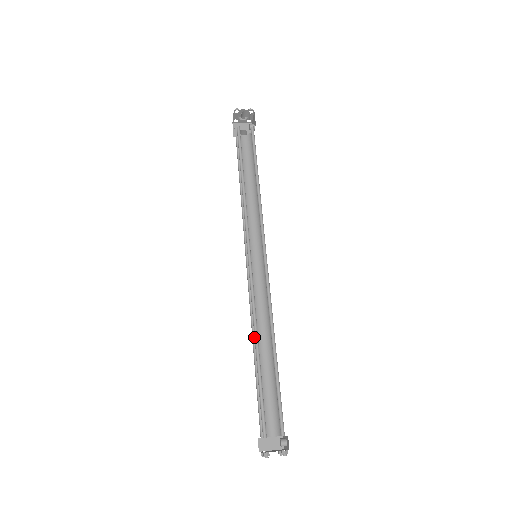
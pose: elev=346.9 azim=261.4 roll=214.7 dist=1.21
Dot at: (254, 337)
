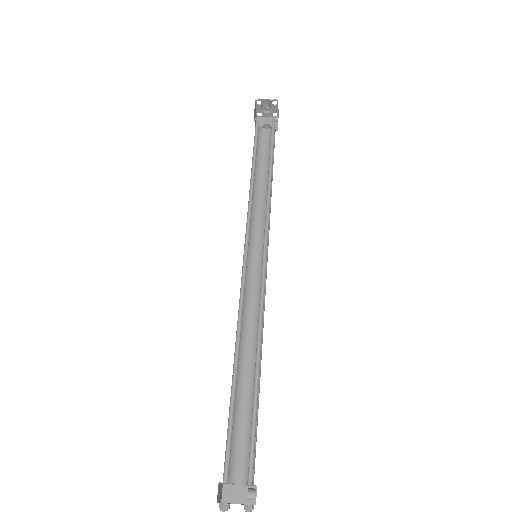
Dot at: (240, 352)
